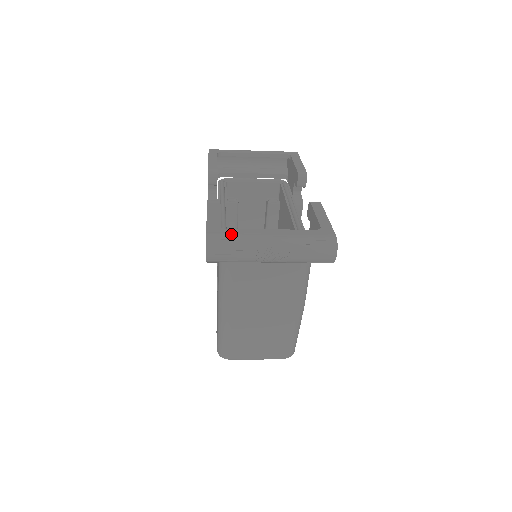
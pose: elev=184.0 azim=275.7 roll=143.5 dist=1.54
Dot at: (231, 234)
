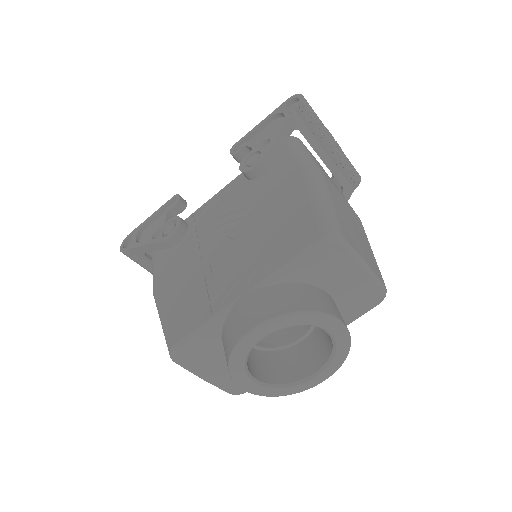
Dot at: occluded
